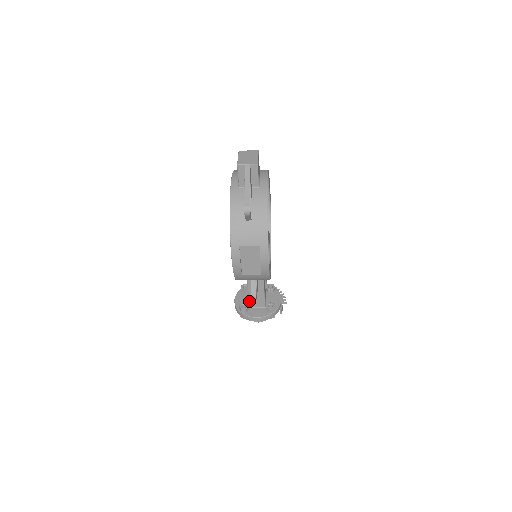
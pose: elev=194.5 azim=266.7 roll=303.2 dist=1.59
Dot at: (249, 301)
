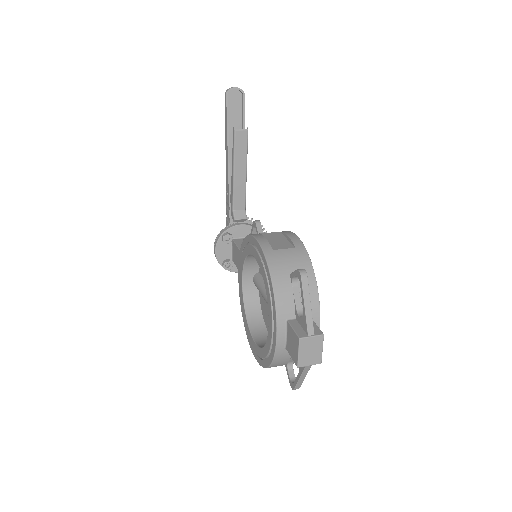
Dot at: (235, 264)
